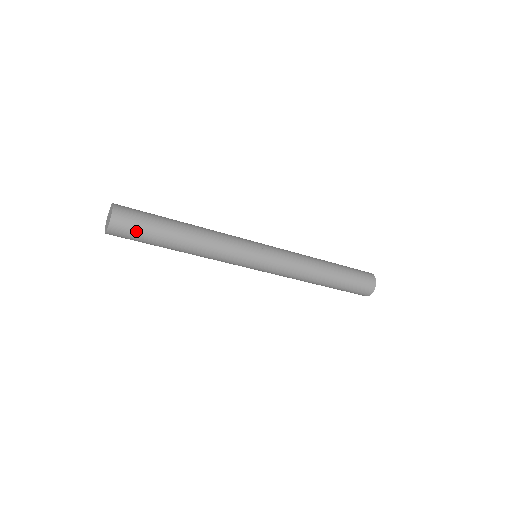
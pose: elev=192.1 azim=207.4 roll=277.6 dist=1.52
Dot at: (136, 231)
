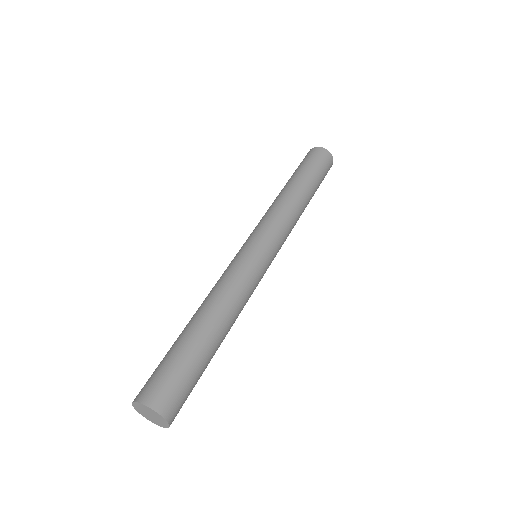
Dot at: (189, 394)
